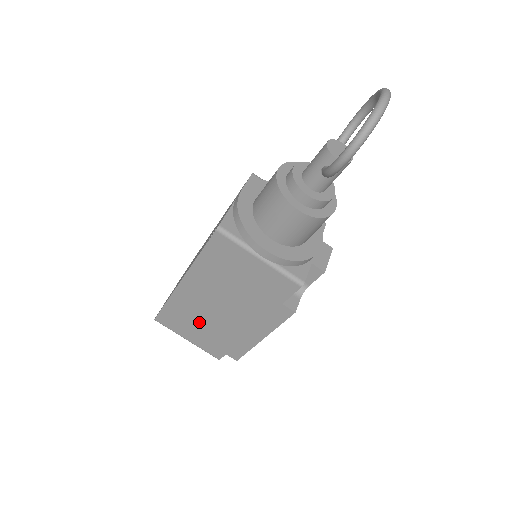
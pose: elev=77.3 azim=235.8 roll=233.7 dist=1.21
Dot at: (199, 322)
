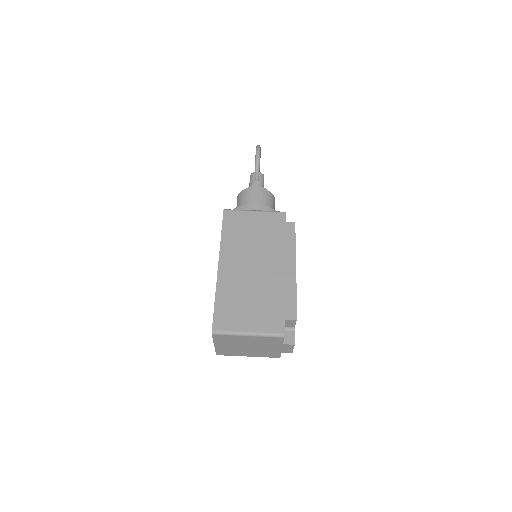
Dot at: (247, 298)
